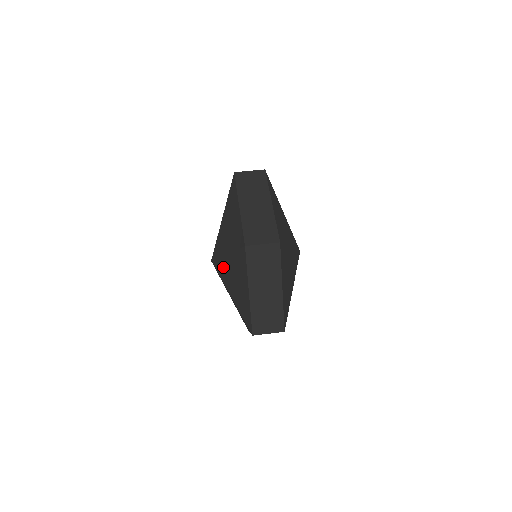
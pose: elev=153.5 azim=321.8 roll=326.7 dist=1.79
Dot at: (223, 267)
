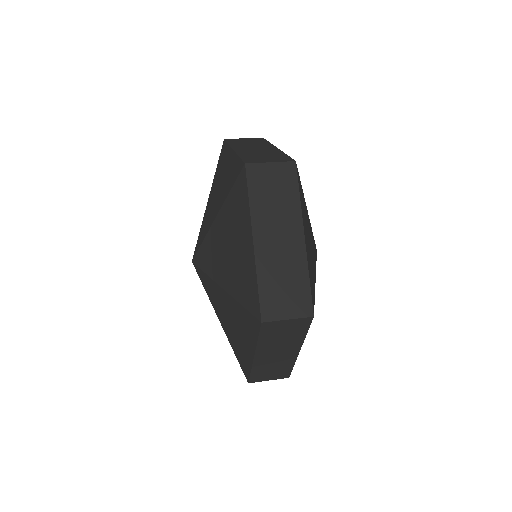
Dot at: (213, 290)
